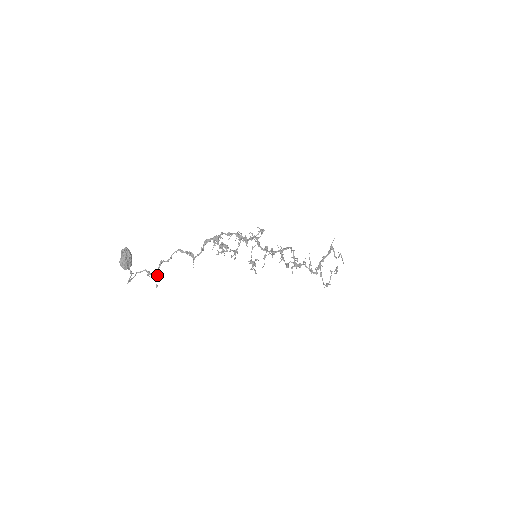
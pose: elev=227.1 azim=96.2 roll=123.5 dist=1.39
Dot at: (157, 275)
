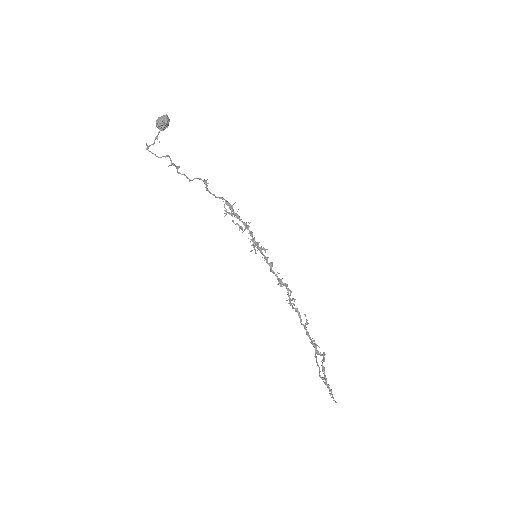
Dot at: (173, 163)
